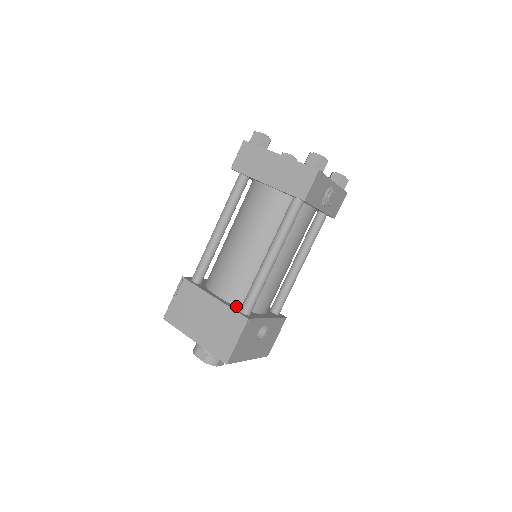
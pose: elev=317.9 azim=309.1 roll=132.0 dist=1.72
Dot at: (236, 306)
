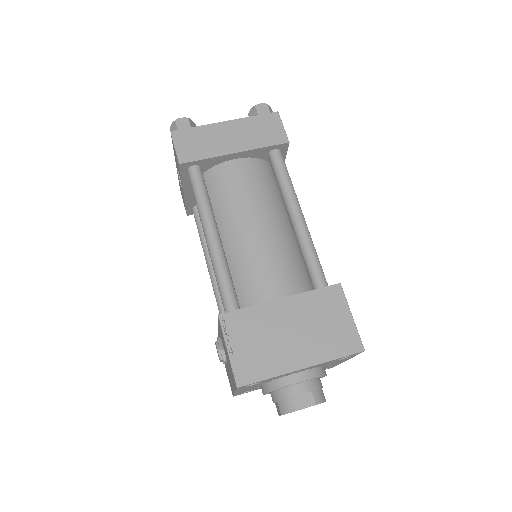
Dot at: occluded
